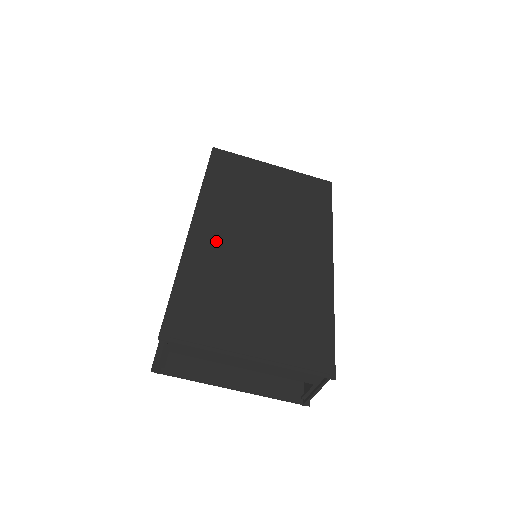
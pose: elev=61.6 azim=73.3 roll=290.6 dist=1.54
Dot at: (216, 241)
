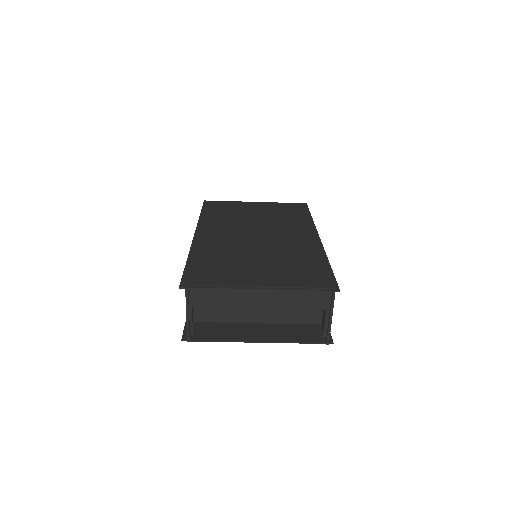
Dot at: (217, 239)
